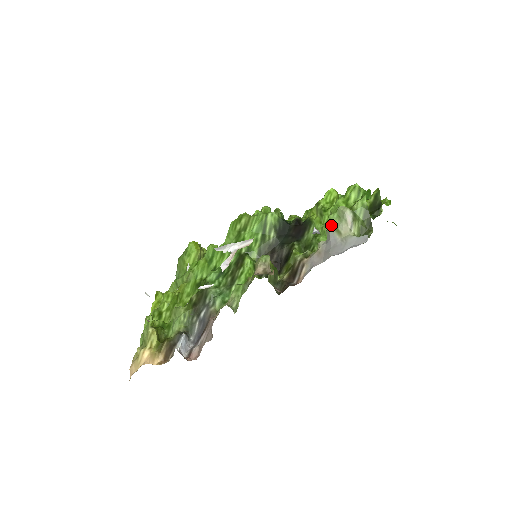
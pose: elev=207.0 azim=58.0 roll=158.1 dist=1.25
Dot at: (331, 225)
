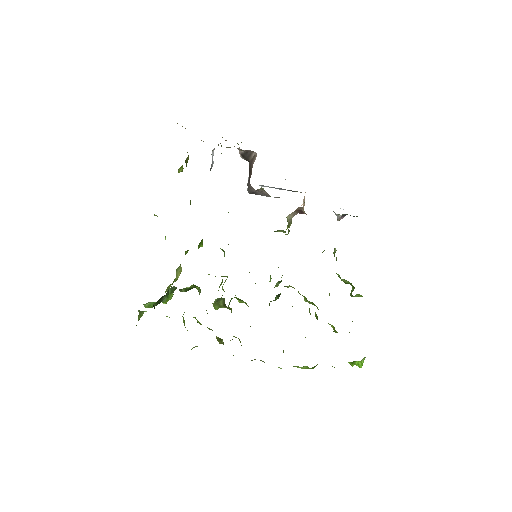
Dot at: occluded
